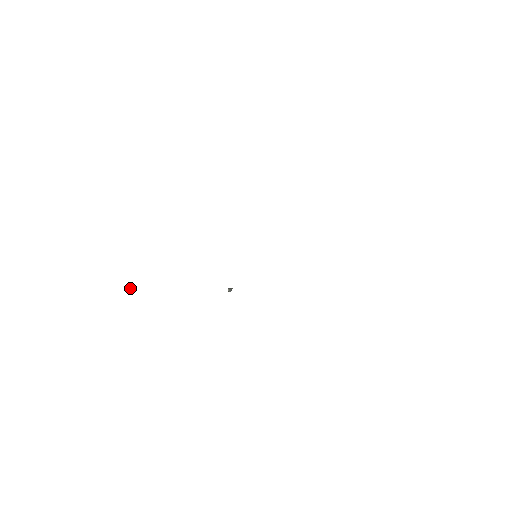
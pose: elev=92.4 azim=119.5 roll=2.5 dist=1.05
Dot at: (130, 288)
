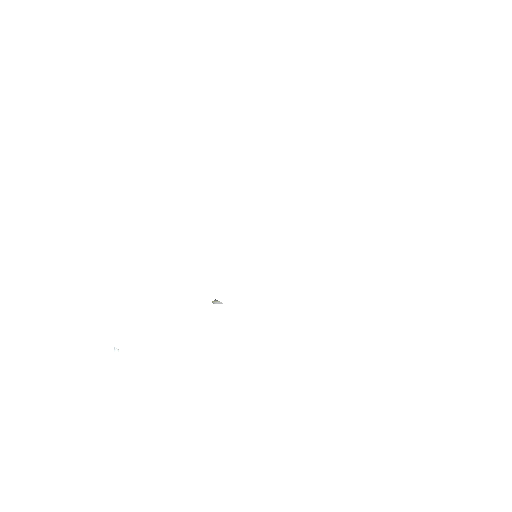
Dot at: (117, 349)
